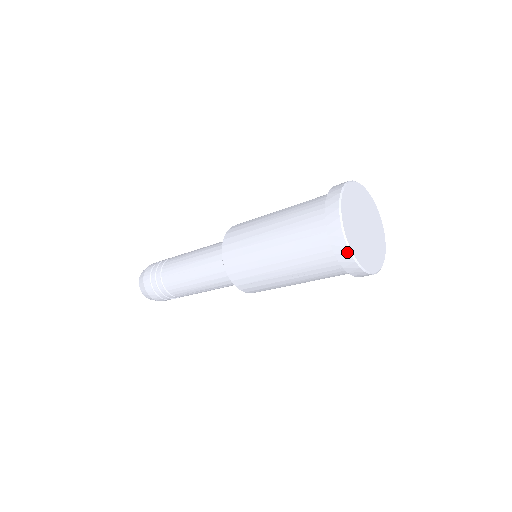
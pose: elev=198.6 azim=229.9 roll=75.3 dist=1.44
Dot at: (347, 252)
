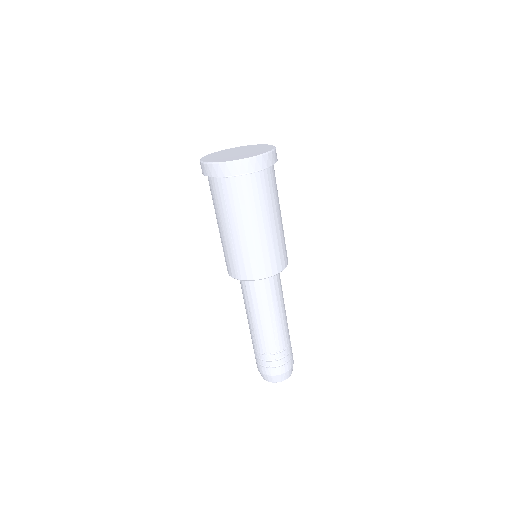
Dot at: occluded
